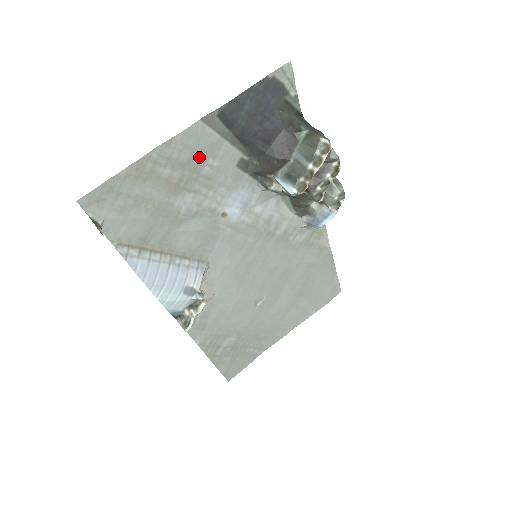
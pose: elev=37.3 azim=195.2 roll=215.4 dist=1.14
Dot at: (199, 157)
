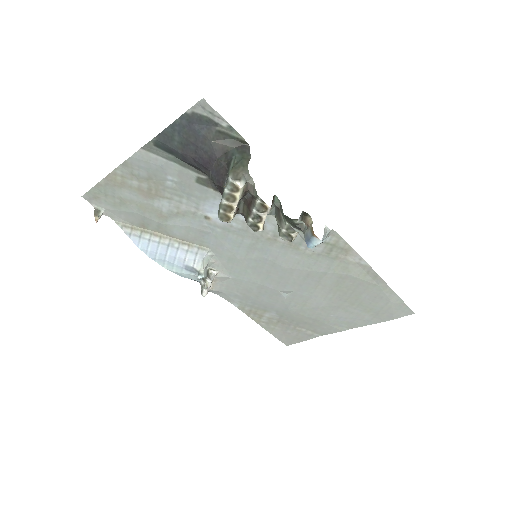
Dot at: (157, 174)
